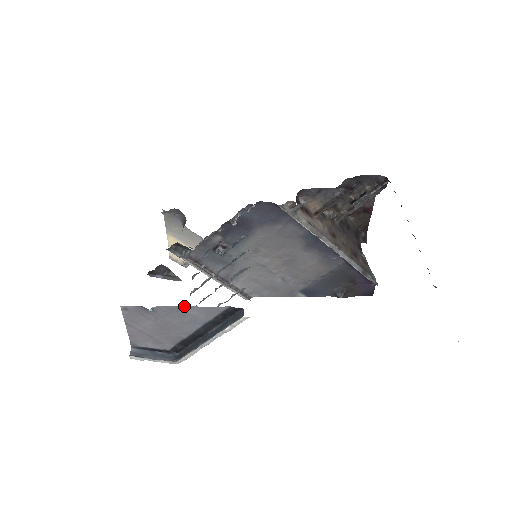
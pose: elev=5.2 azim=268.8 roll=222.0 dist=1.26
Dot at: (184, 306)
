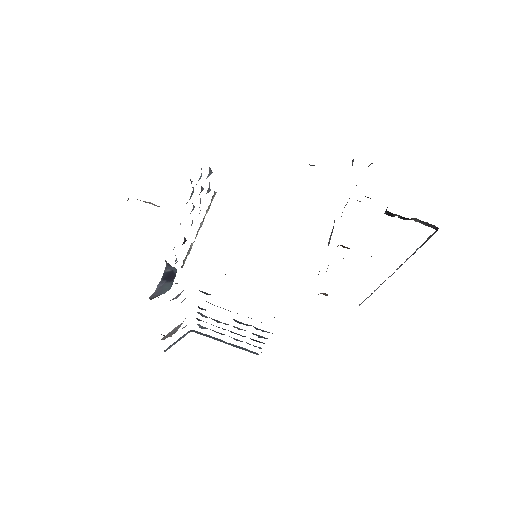
Dot at: occluded
